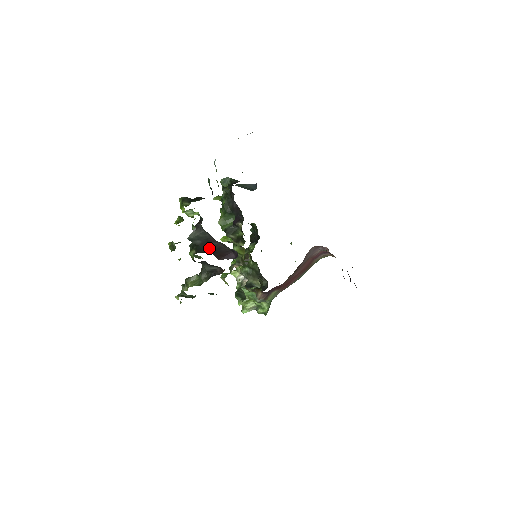
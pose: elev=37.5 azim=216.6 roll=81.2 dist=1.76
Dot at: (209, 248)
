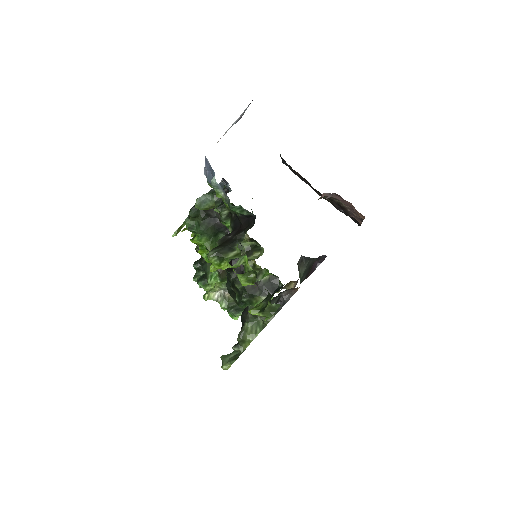
Dot at: occluded
